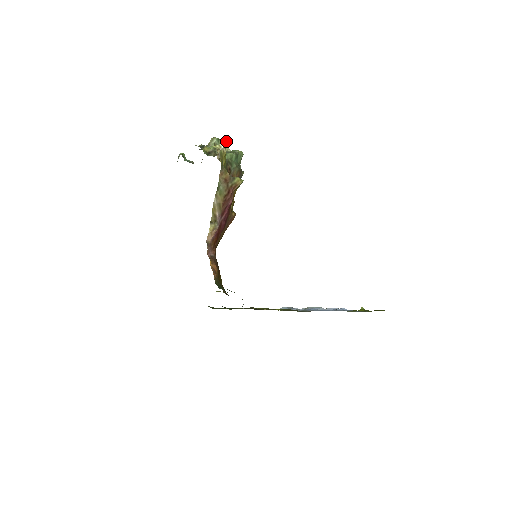
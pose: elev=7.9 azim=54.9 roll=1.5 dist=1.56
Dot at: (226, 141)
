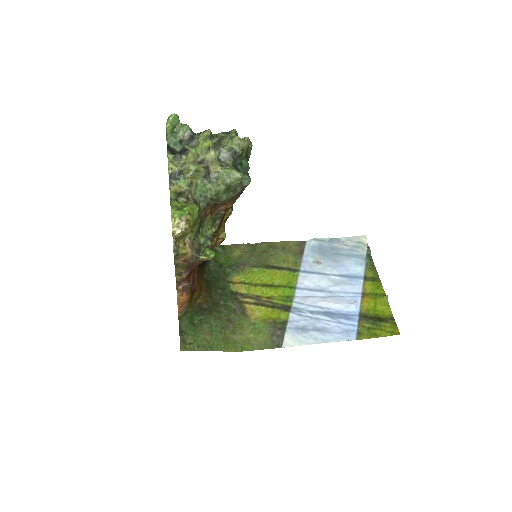
Dot at: (188, 219)
